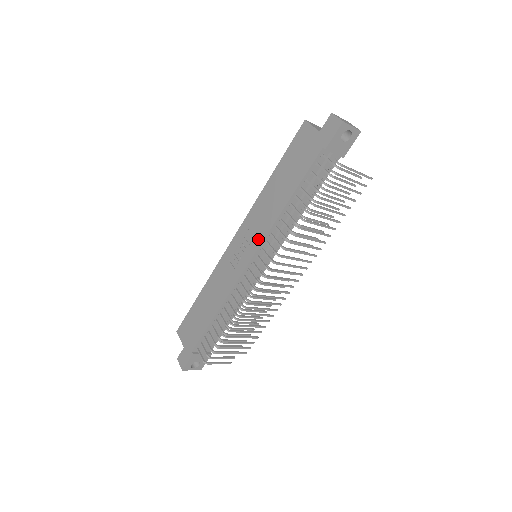
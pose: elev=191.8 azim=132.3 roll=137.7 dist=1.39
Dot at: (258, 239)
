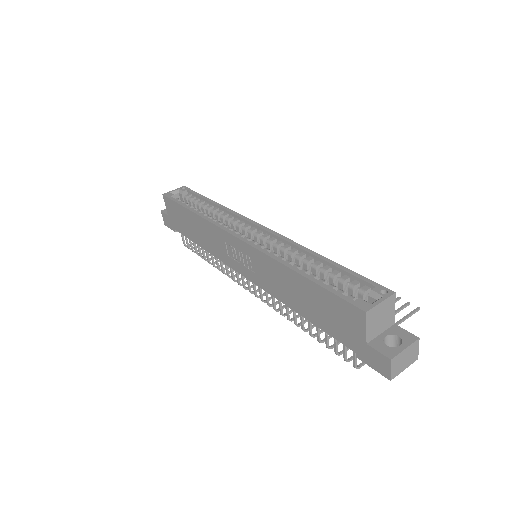
Dot at: (257, 281)
